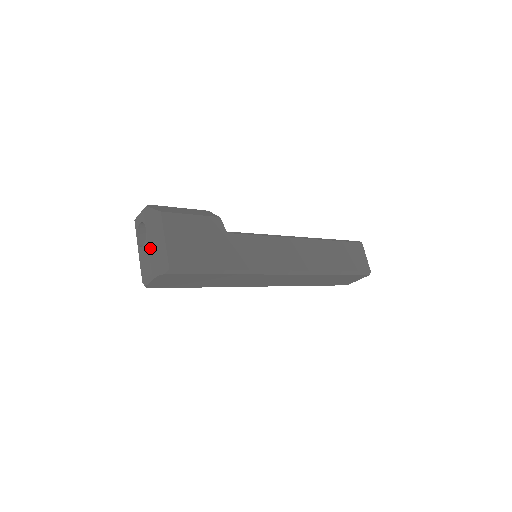
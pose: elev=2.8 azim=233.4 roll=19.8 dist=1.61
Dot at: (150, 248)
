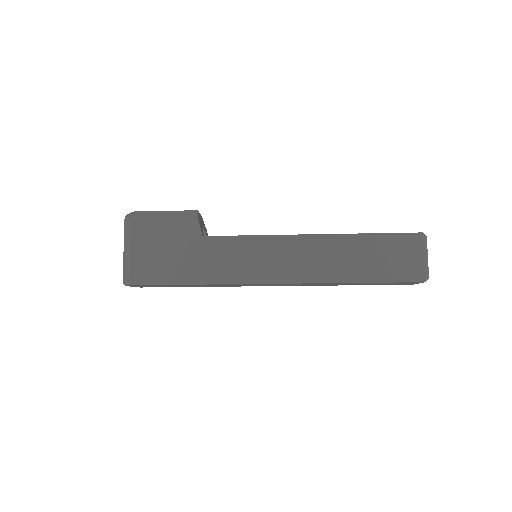
Dot at: (124, 258)
